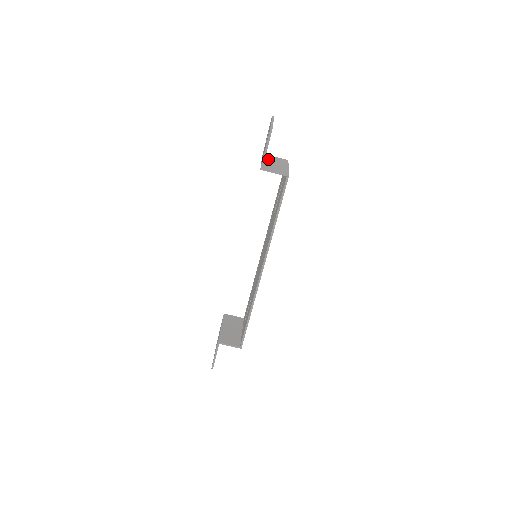
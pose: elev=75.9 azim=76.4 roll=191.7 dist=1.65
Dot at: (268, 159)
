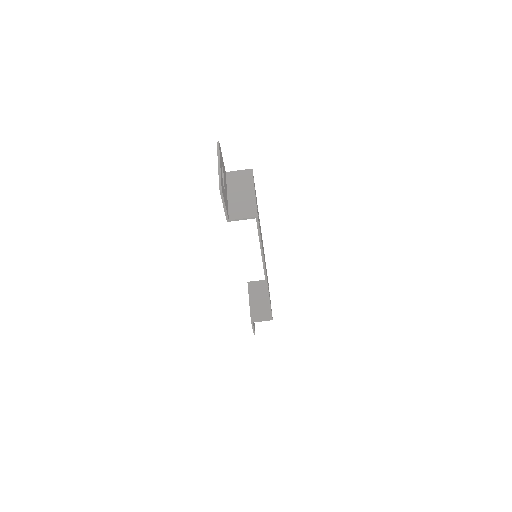
Dot at: (231, 186)
